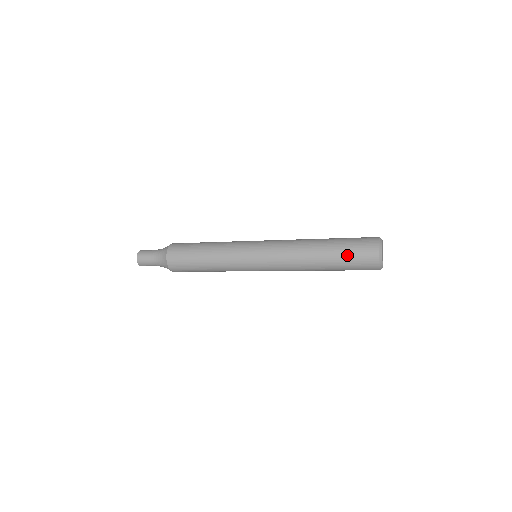
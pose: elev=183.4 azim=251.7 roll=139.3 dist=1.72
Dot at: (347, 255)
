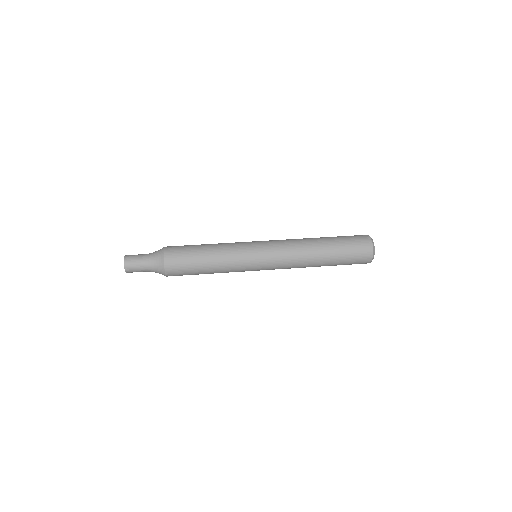
Dot at: (345, 263)
